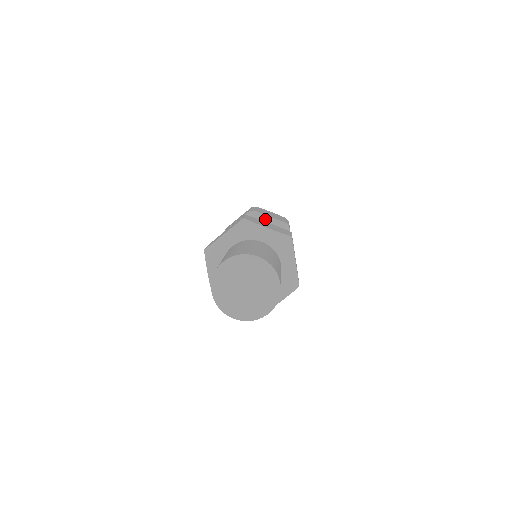
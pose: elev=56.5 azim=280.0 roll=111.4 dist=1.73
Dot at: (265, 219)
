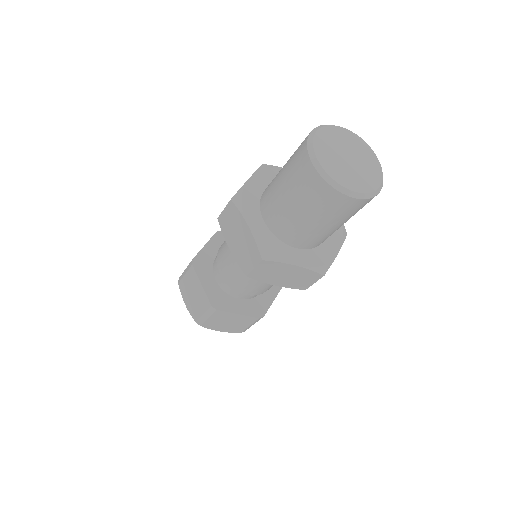
Dot at: occluded
